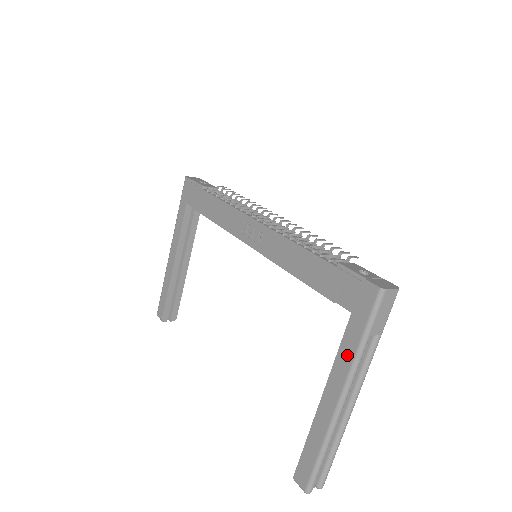
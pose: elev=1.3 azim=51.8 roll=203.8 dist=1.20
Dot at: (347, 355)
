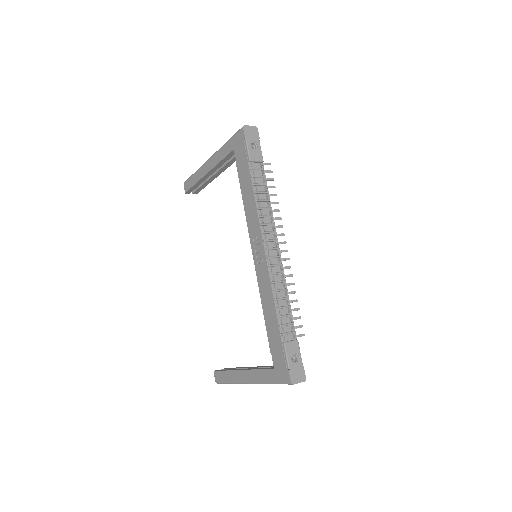
Dot at: (261, 377)
